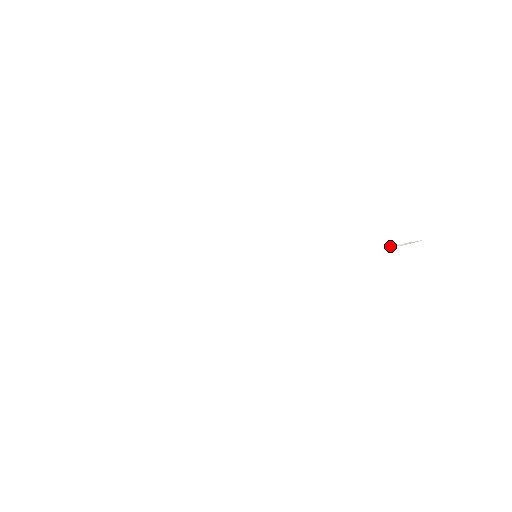
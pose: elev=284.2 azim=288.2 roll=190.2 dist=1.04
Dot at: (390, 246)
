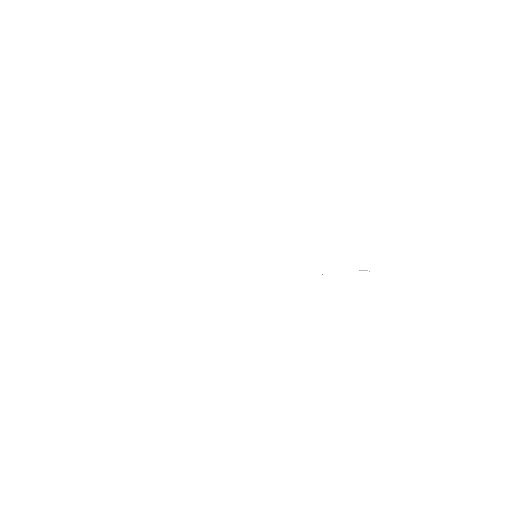
Dot at: (359, 270)
